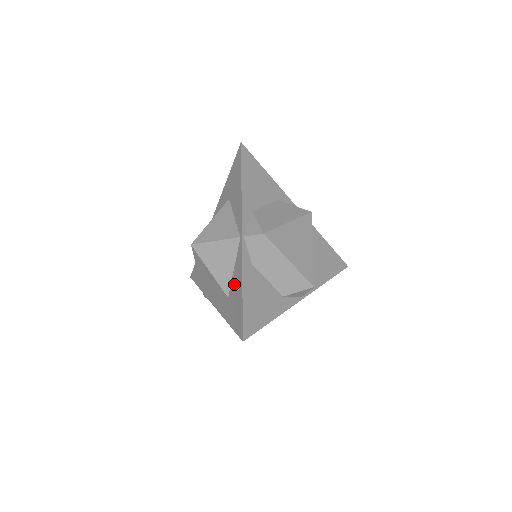
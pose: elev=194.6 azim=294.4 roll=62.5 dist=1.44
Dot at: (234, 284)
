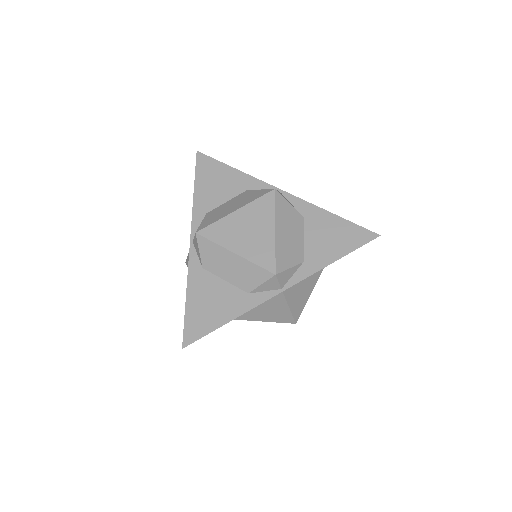
Dot at: occluded
